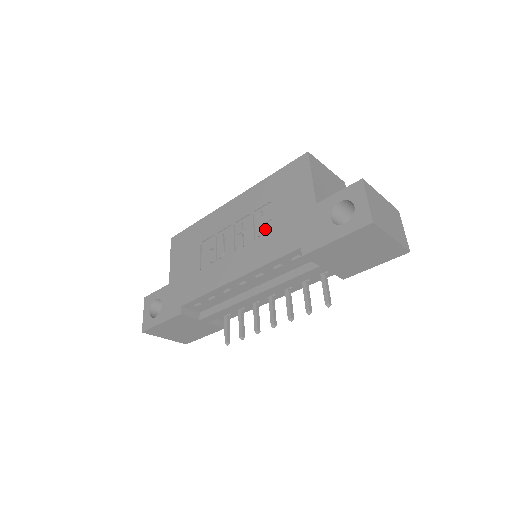
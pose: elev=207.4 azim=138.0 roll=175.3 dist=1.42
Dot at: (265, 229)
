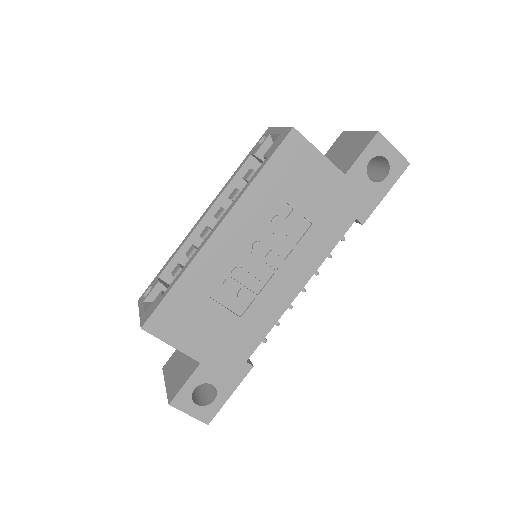
Dot at: (298, 228)
